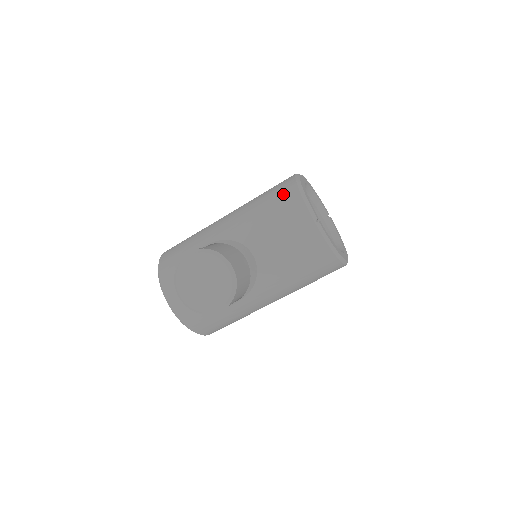
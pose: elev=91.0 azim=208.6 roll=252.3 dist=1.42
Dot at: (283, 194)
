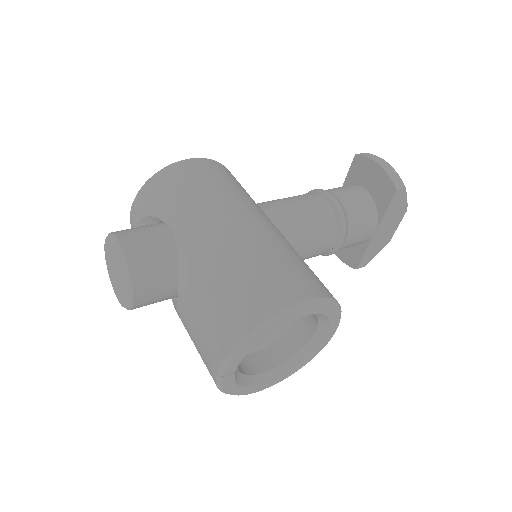
Dot at: (235, 315)
